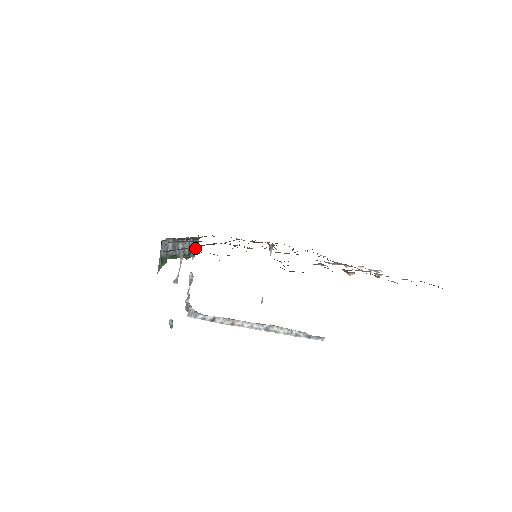
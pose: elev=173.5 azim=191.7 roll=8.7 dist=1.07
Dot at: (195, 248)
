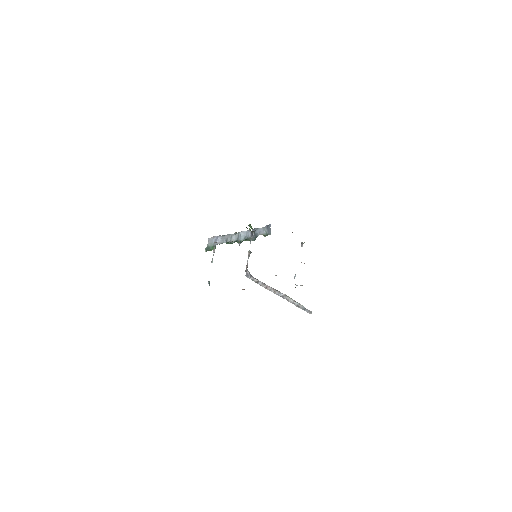
Dot at: (252, 236)
